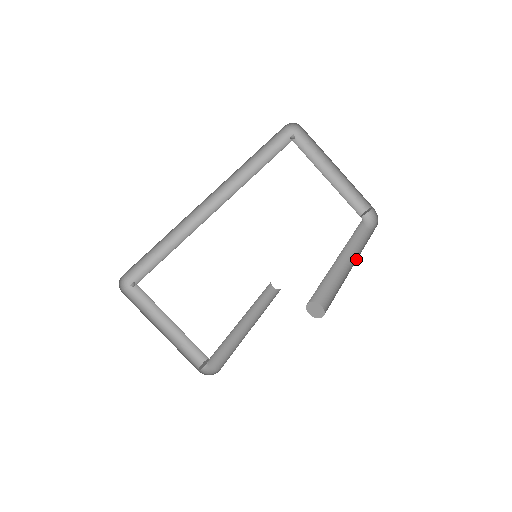
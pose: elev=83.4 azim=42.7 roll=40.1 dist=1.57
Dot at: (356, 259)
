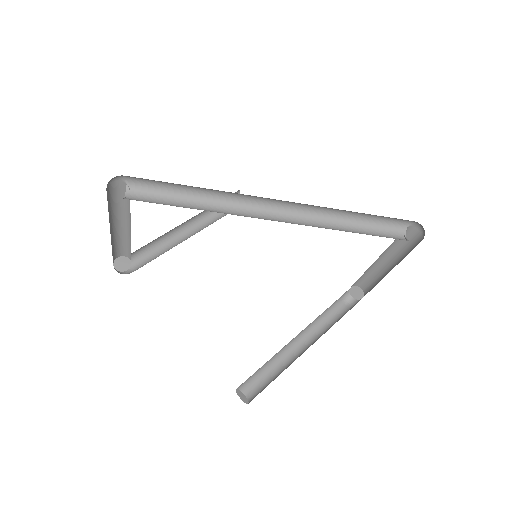
Dot at: (306, 340)
